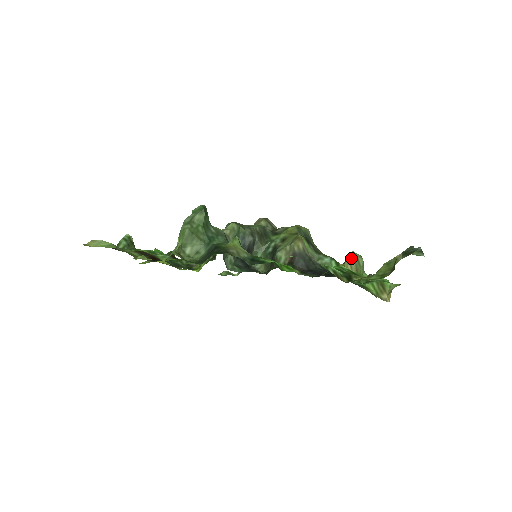
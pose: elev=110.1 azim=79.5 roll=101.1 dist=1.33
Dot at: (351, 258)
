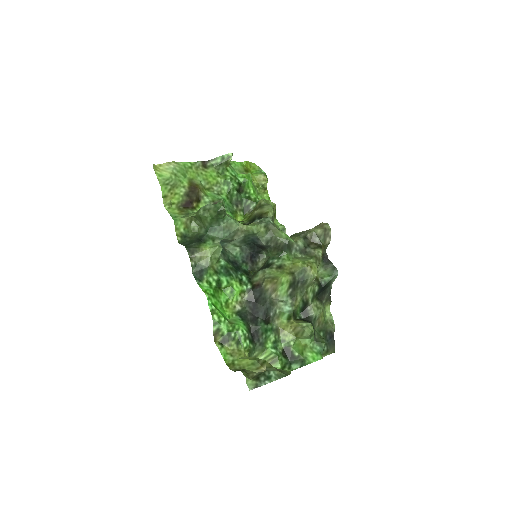
Dot at: (300, 326)
